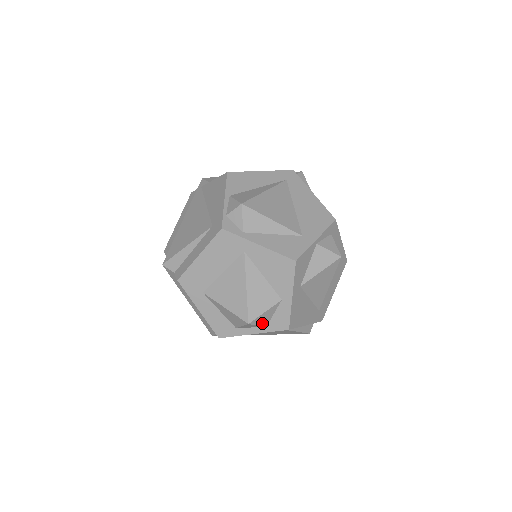
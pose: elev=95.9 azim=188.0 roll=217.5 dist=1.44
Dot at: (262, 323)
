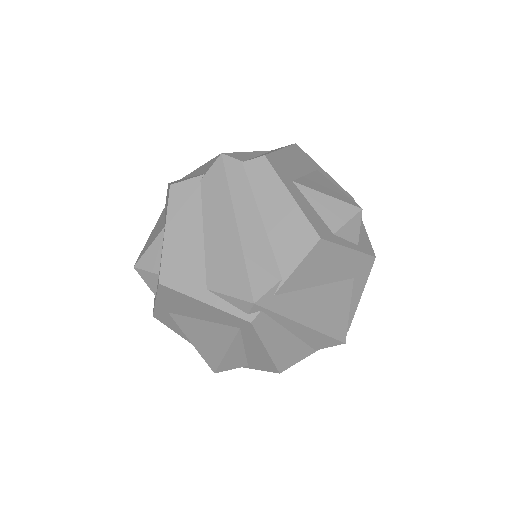
Dot at: (359, 232)
